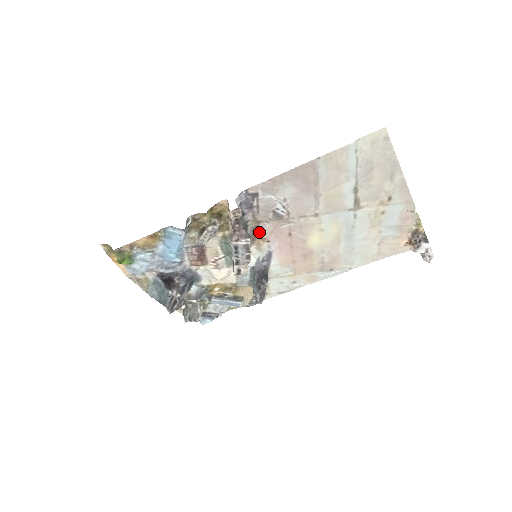
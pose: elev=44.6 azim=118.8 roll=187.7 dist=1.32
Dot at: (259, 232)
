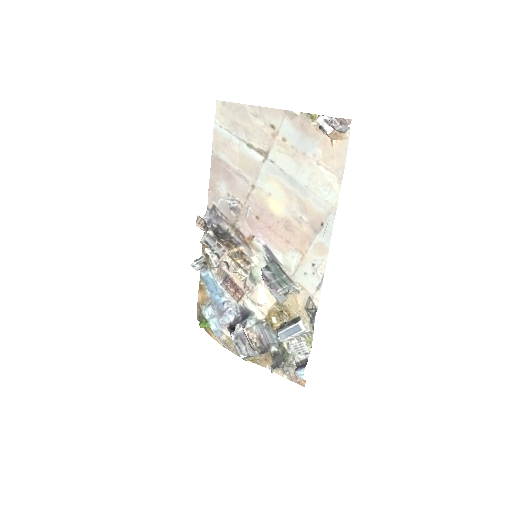
Dot at: (242, 234)
